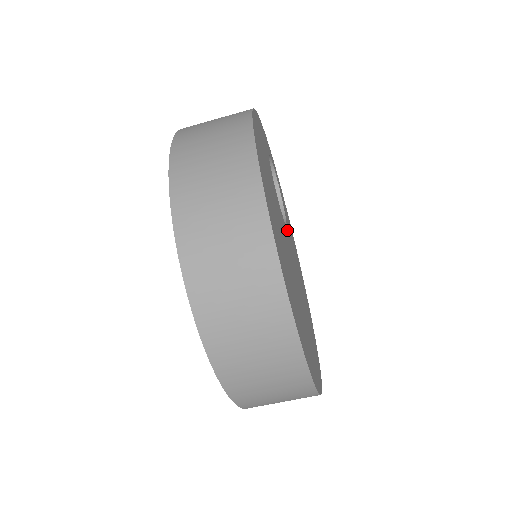
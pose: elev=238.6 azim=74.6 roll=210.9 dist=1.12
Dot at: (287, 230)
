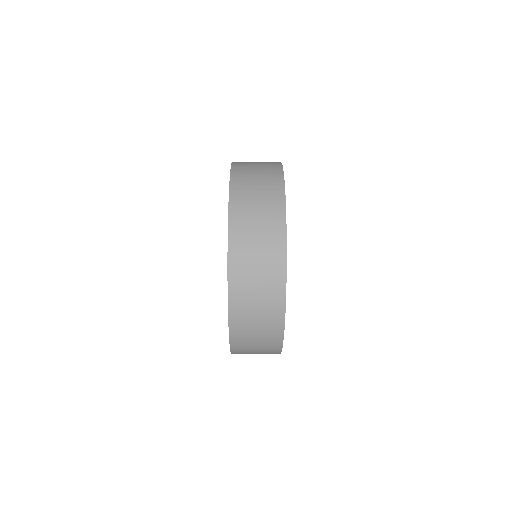
Dot at: occluded
